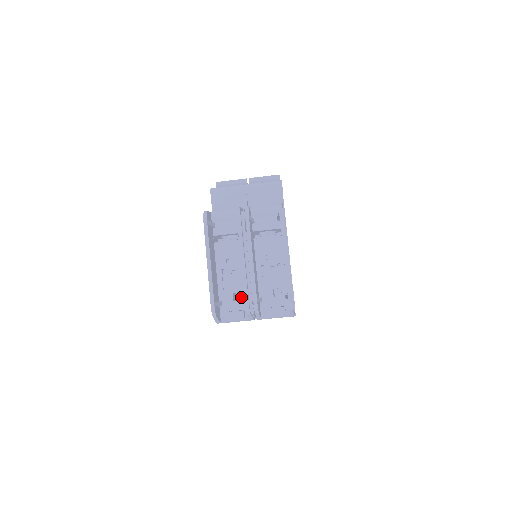
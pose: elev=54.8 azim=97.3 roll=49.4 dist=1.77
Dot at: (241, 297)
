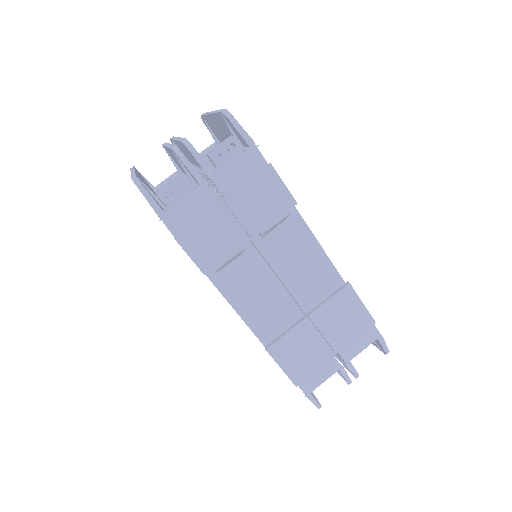
Dot at: occluded
